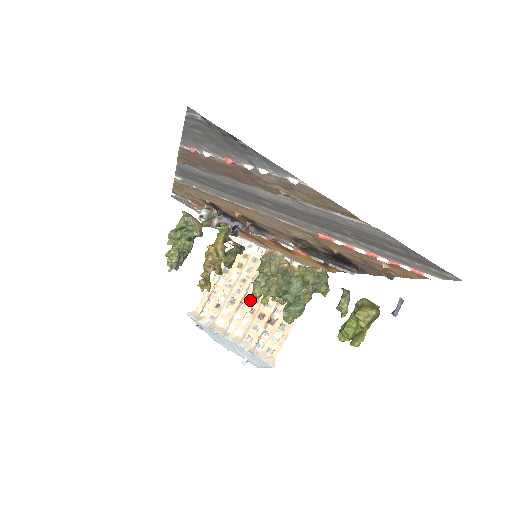
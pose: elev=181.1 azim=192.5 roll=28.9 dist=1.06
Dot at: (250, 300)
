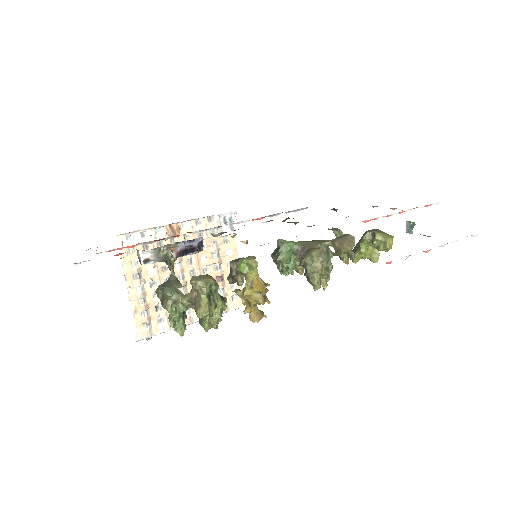
Dot at: (187, 279)
